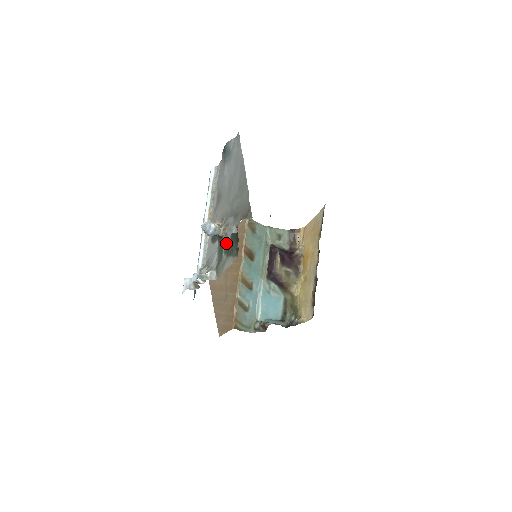
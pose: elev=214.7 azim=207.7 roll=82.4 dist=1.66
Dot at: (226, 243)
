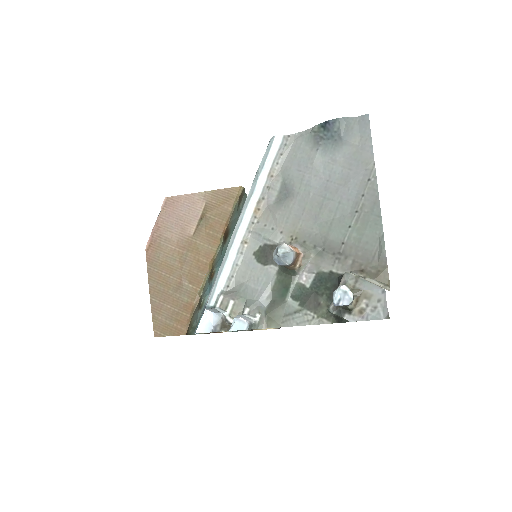
Dot at: (300, 283)
